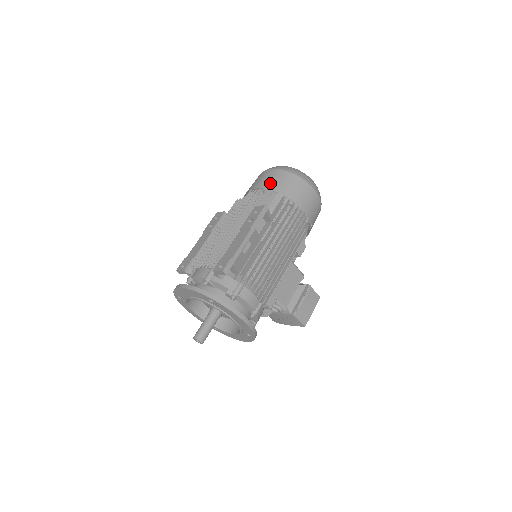
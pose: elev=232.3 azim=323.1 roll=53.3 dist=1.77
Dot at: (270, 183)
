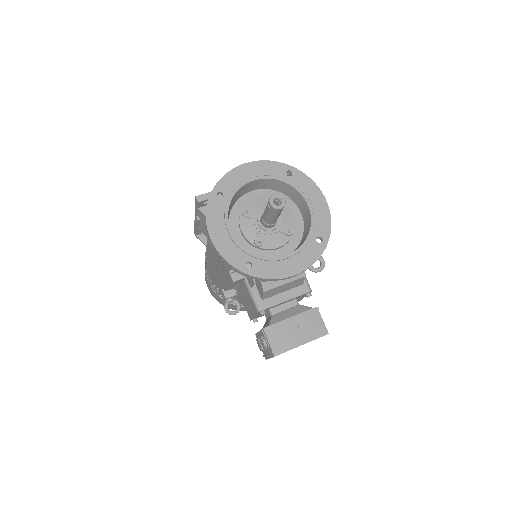
Dot at: occluded
